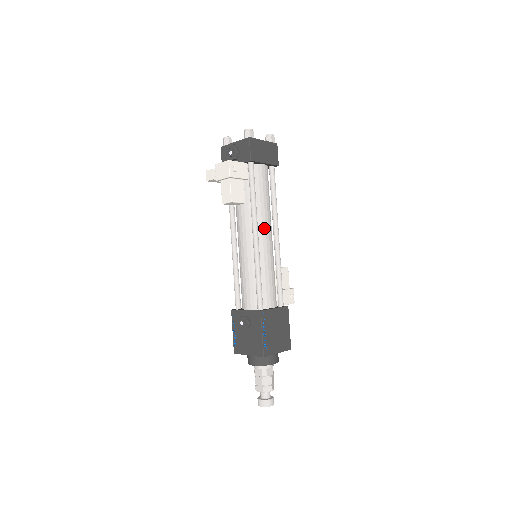
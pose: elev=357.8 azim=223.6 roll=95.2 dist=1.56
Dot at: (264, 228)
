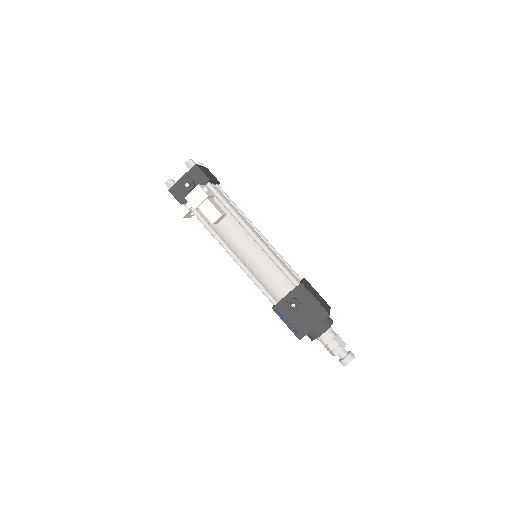
Dot at: (250, 227)
